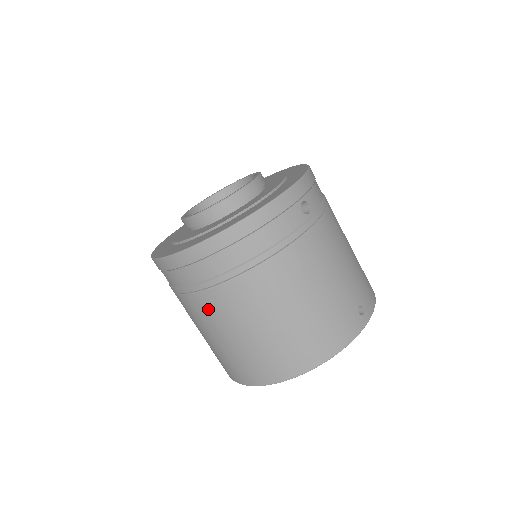
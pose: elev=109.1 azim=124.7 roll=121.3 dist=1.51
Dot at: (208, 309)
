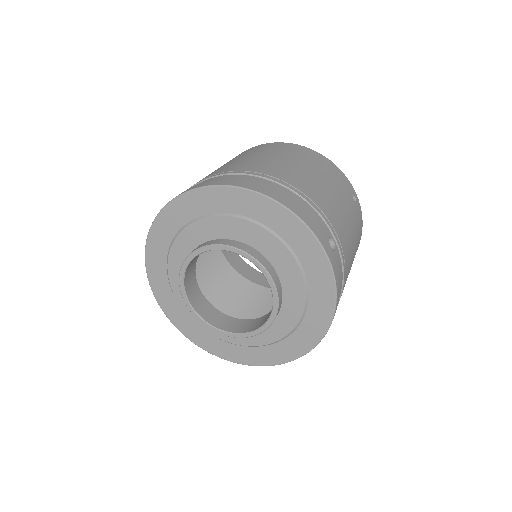
Dot at: occluded
